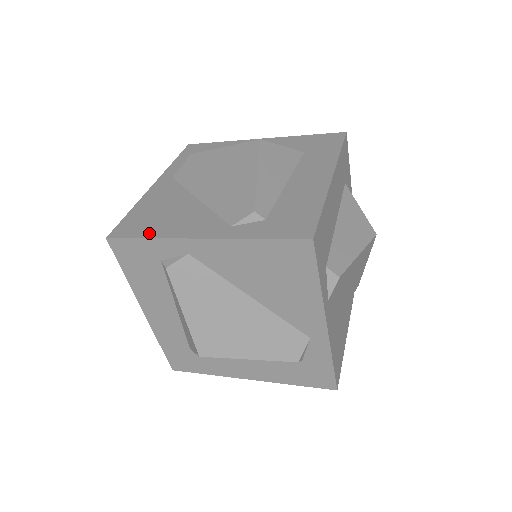
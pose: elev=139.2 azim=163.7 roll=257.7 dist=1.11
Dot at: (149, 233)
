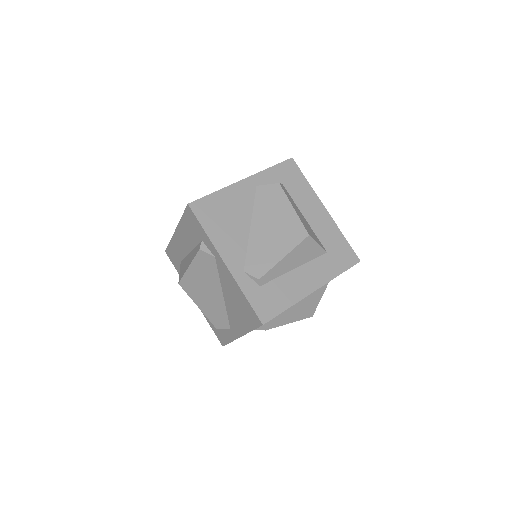
Dot at: (208, 228)
